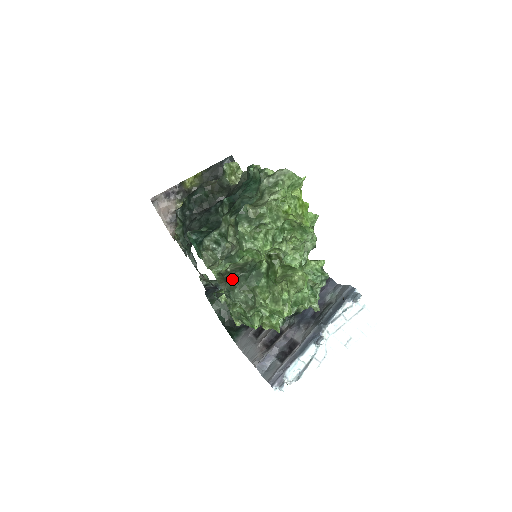
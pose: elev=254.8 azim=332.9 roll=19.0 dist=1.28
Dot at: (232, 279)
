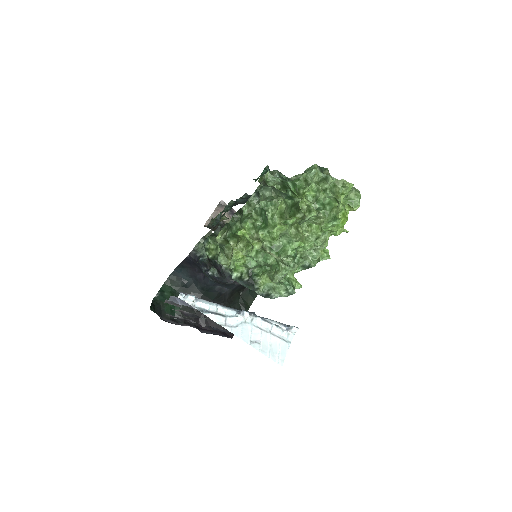
Dot at: occluded
